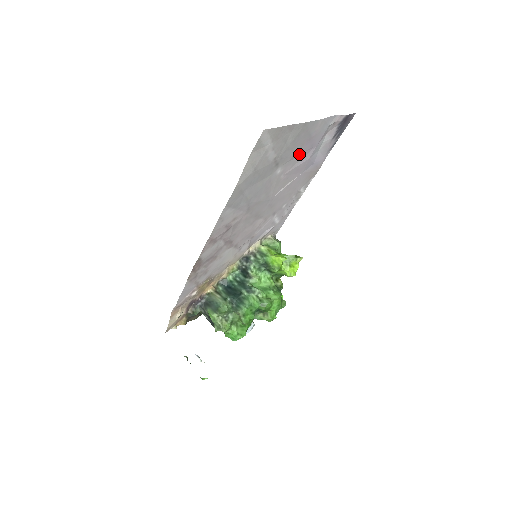
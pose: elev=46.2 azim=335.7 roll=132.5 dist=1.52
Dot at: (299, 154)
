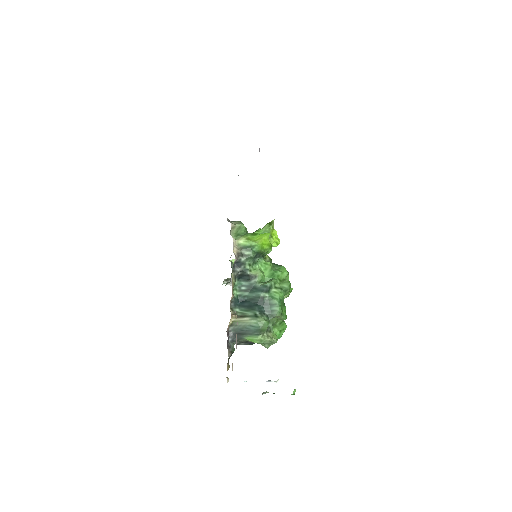
Dot at: occluded
